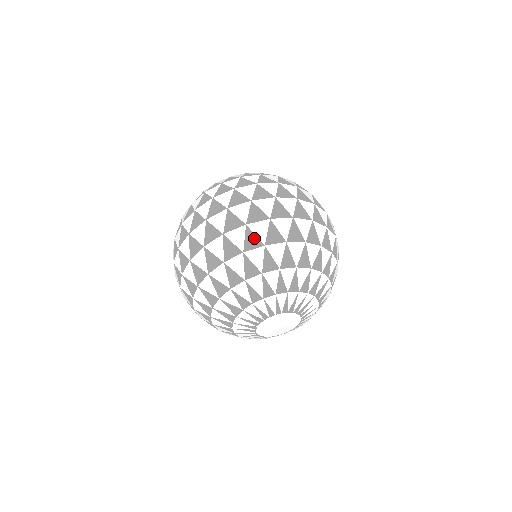
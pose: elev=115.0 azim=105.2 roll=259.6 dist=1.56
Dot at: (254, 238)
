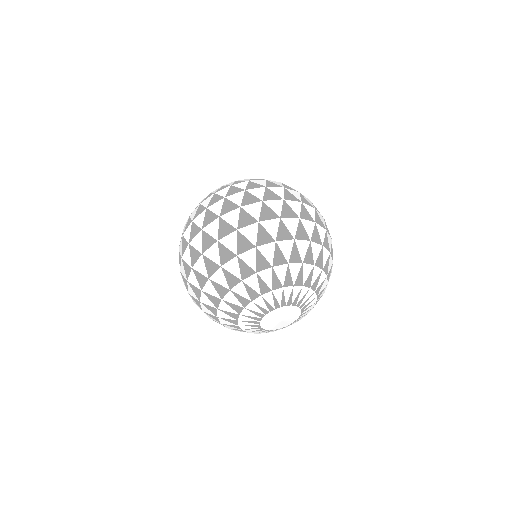
Dot at: (266, 234)
